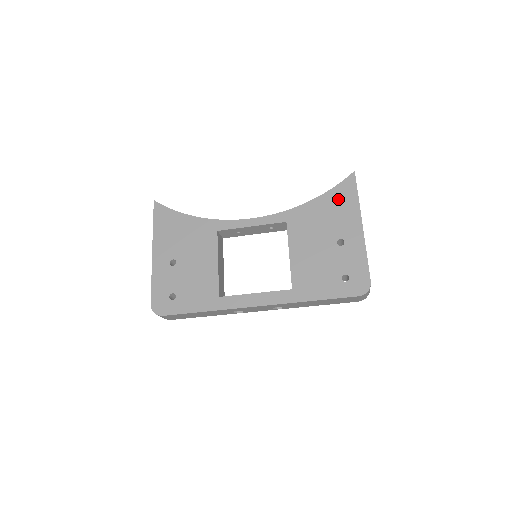
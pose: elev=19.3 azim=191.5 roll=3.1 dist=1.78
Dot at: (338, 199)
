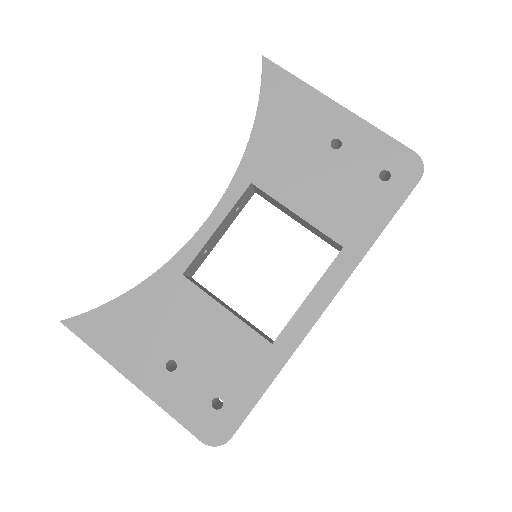
Dot at: (279, 102)
